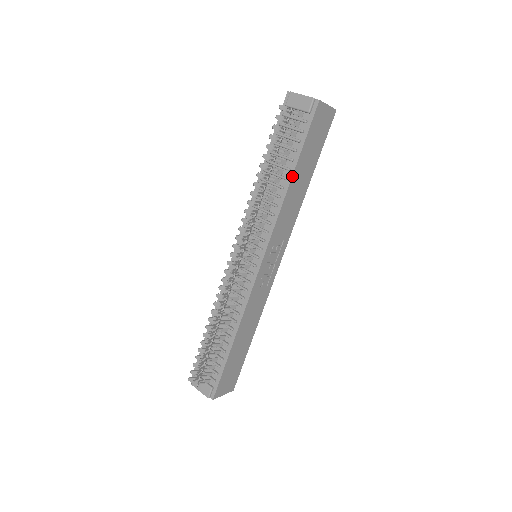
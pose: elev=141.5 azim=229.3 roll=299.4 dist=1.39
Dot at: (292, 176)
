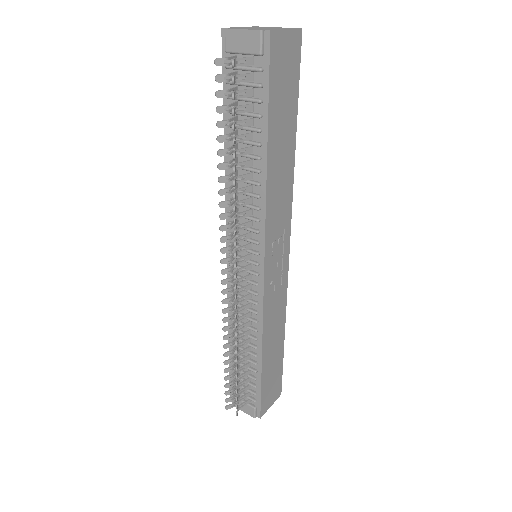
Dot at: (267, 153)
